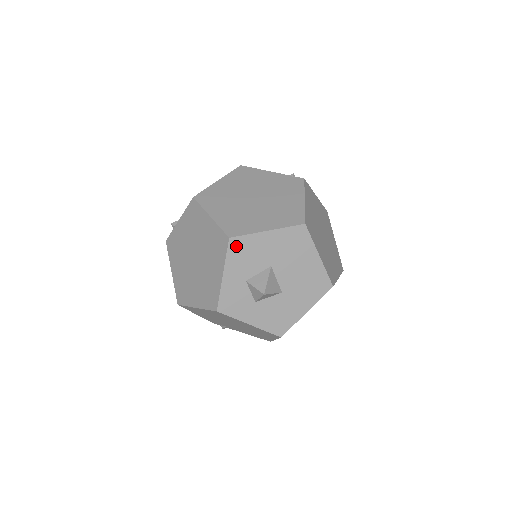
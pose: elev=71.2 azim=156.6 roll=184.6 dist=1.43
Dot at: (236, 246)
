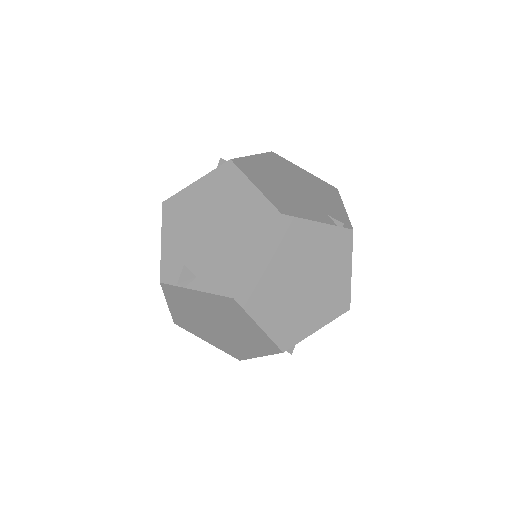
Dot at: occluded
